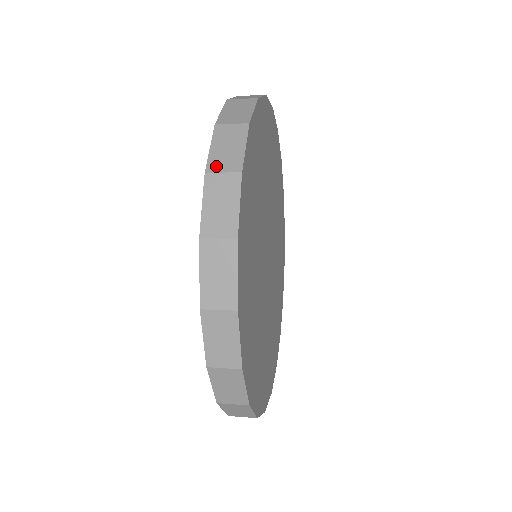
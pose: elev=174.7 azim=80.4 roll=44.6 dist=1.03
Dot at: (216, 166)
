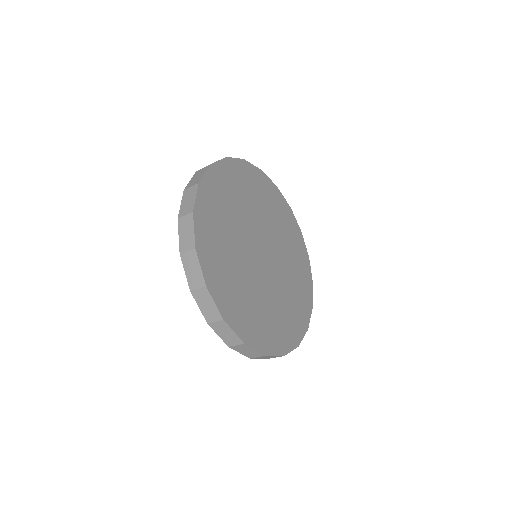
Dot at: (183, 248)
